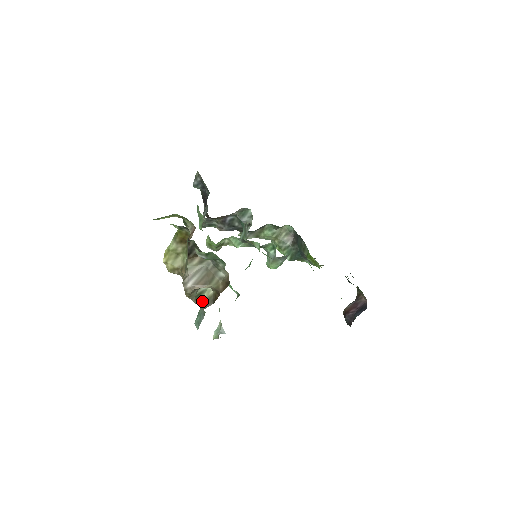
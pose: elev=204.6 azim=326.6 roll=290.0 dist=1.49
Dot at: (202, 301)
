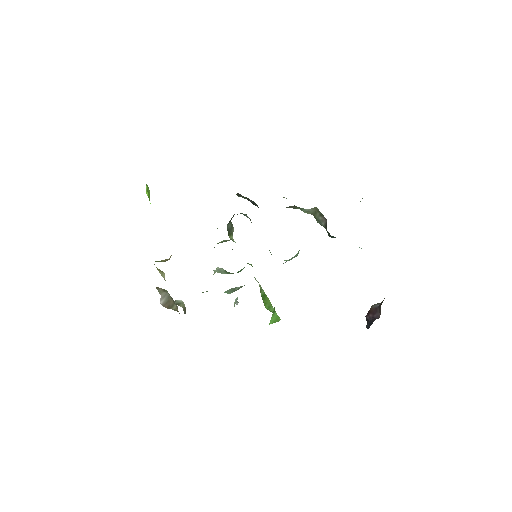
Dot at: (183, 307)
